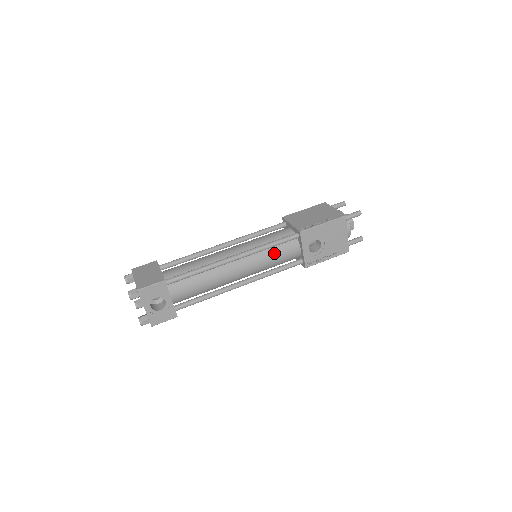
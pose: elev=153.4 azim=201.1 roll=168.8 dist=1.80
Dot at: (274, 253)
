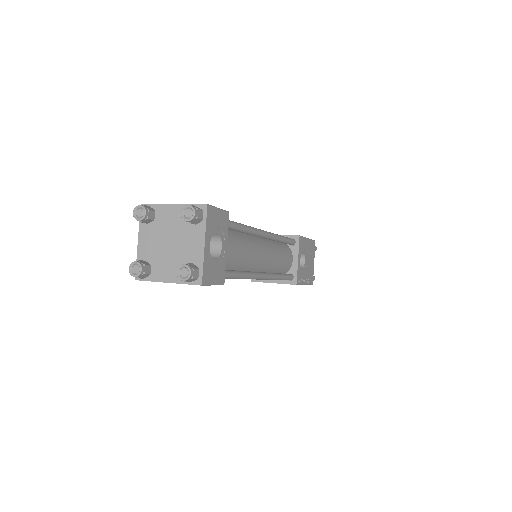
Dot at: (281, 251)
